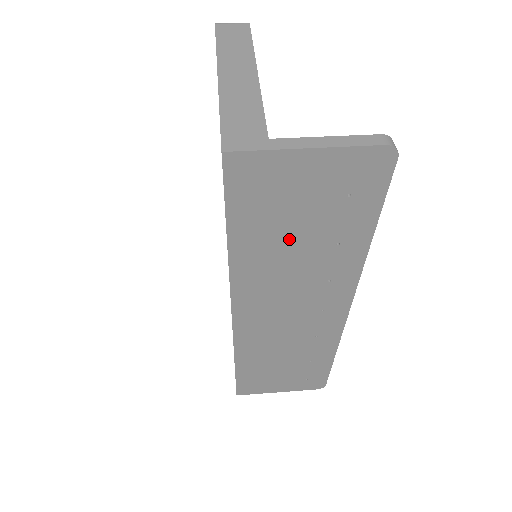
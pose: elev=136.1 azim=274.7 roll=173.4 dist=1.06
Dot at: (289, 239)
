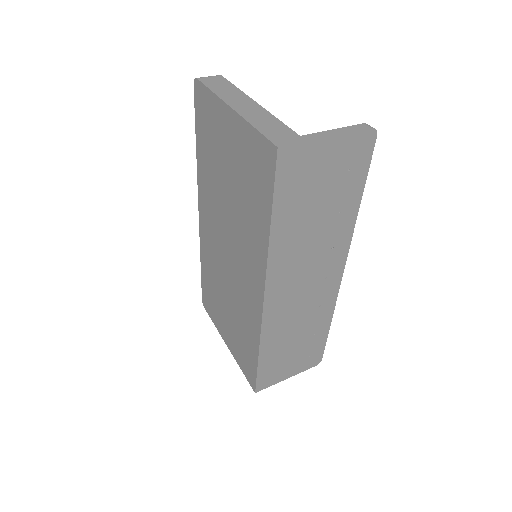
Dot at: (310, 214)
